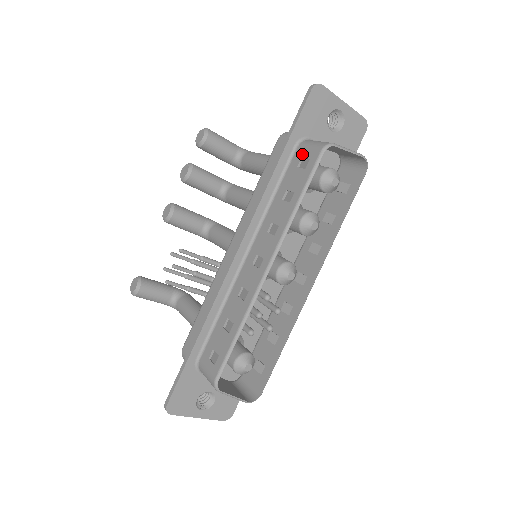
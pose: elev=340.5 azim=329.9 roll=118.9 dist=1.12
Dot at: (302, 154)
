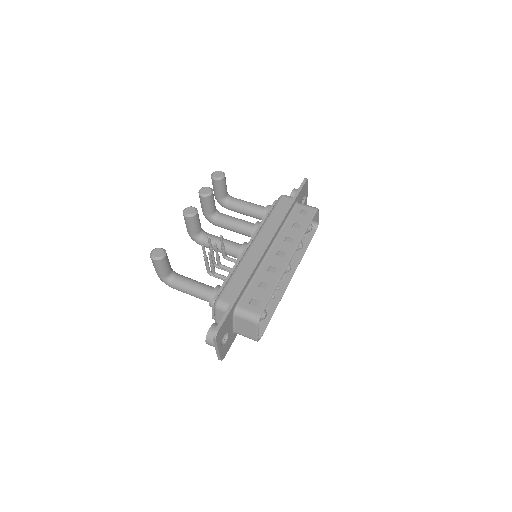
Dot at: (302, 208)
